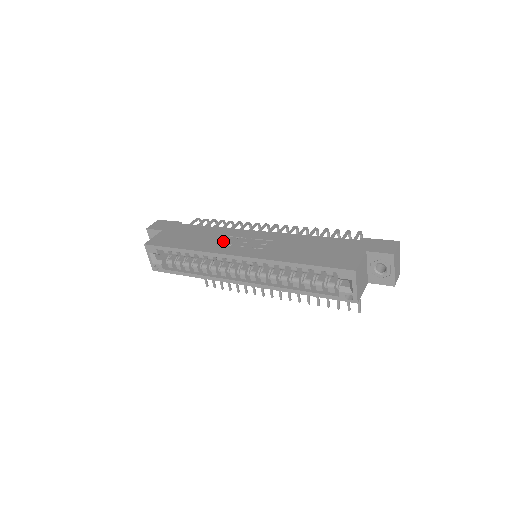
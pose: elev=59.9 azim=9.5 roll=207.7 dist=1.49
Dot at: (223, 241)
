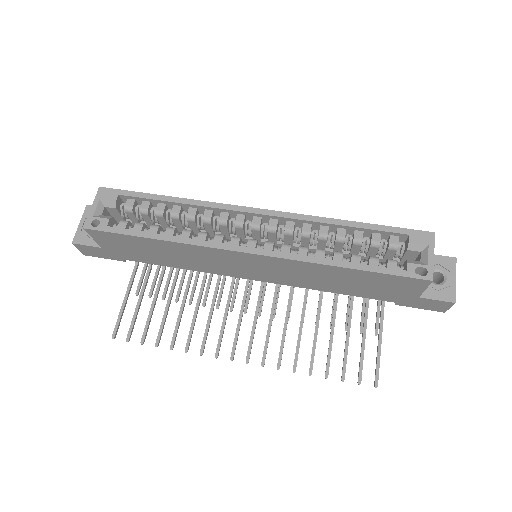
Dot at: occluded
